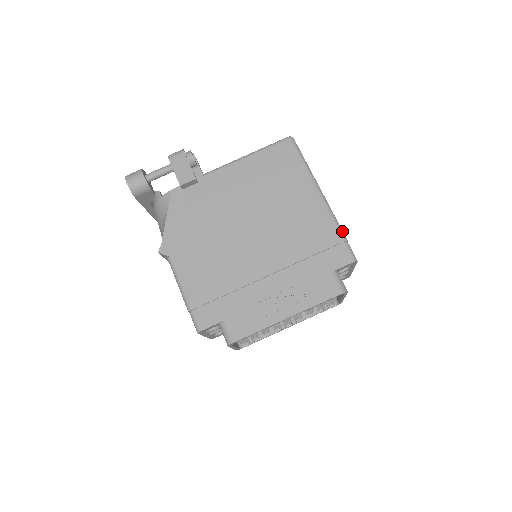
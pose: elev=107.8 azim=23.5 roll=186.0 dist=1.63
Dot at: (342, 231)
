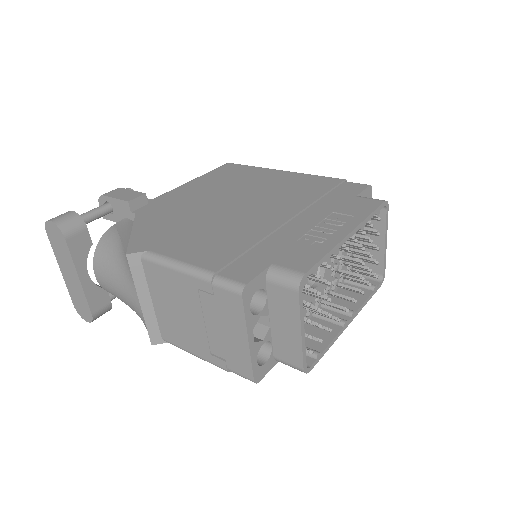
Dot at: occluded
